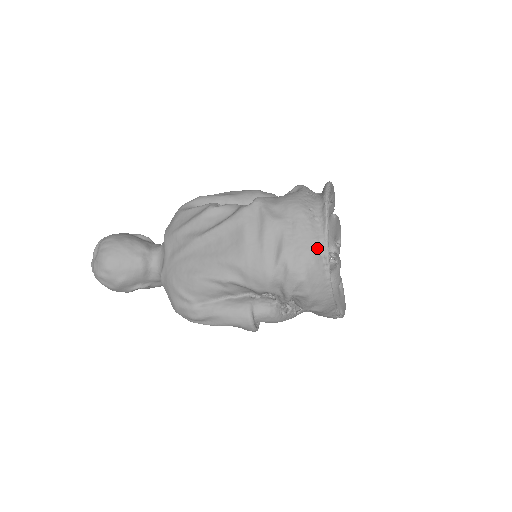
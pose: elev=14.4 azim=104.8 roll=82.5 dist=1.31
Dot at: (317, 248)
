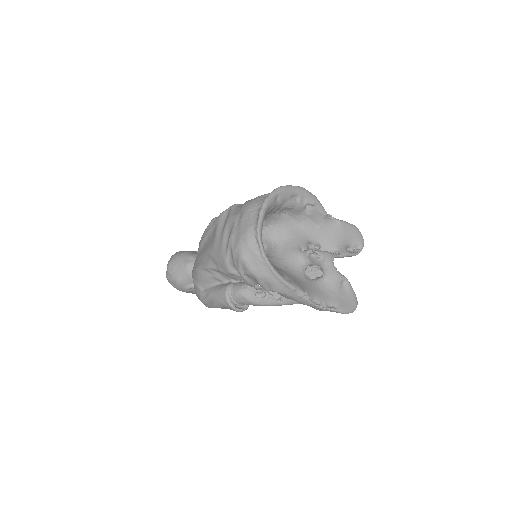
Dot at: (251, 232)
